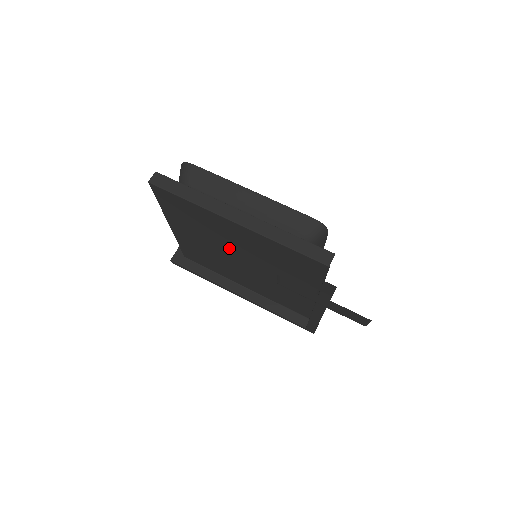
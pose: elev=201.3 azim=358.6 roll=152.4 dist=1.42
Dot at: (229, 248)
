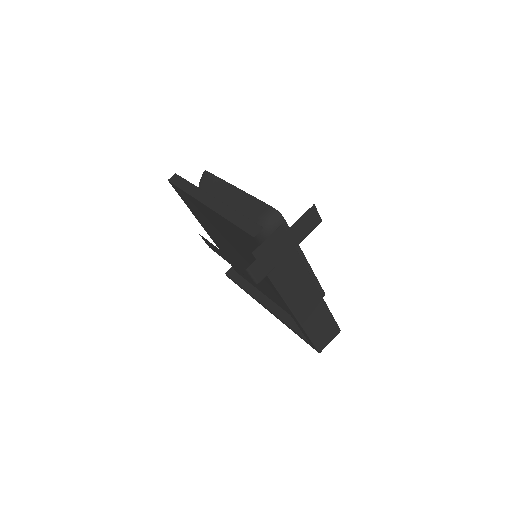
Dot at: (229, 243)
